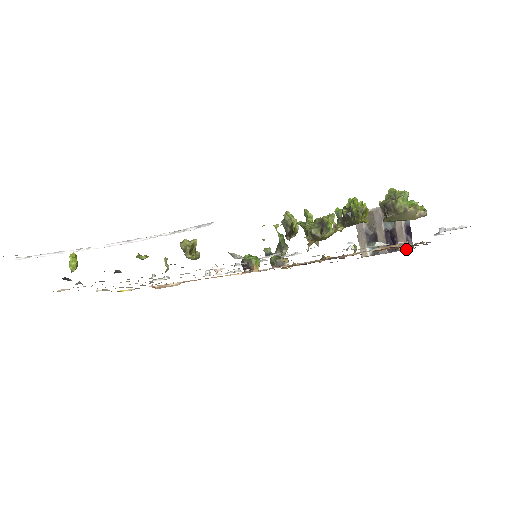
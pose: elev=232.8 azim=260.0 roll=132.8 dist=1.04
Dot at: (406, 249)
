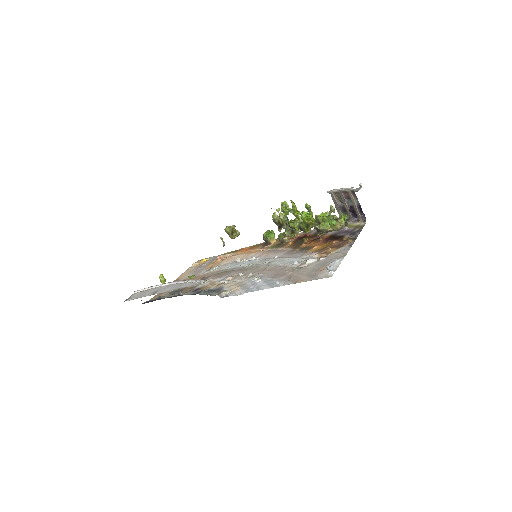
Dot at: (355, 229)
